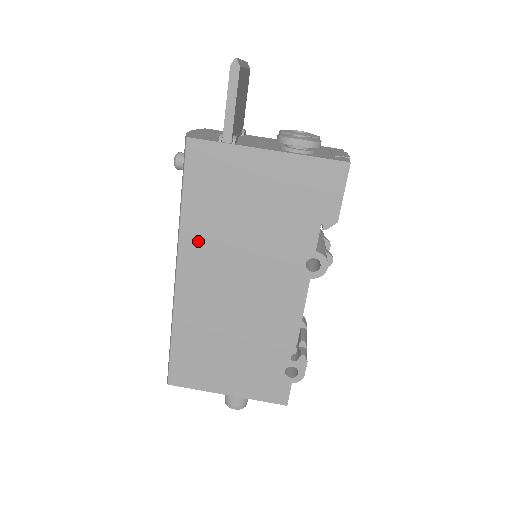
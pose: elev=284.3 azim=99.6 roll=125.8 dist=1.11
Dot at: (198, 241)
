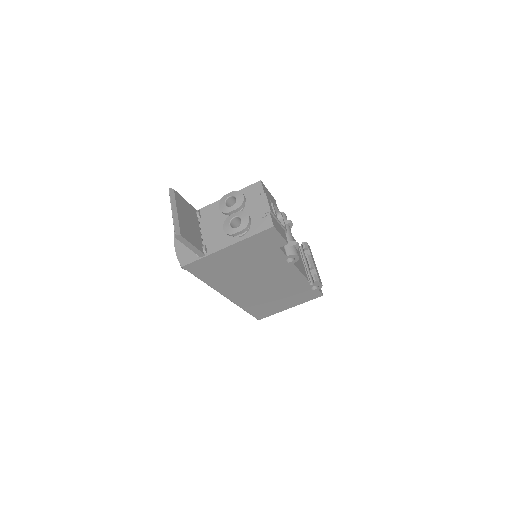
Dot at: (225, 285)
